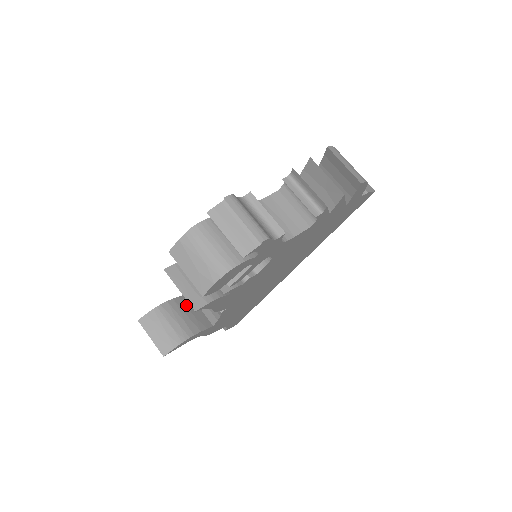
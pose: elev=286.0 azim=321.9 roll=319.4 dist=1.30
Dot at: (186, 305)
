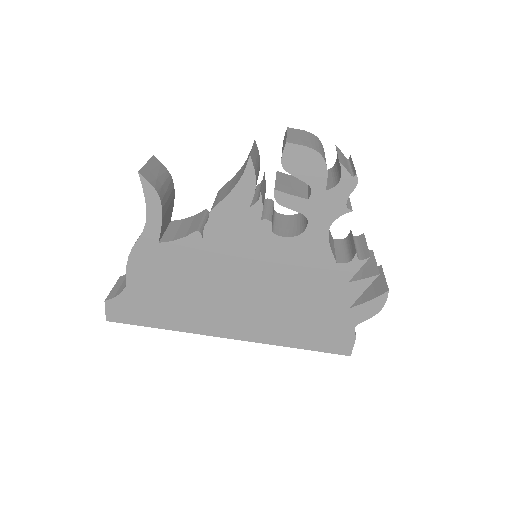
Dot at: (171, 210)
